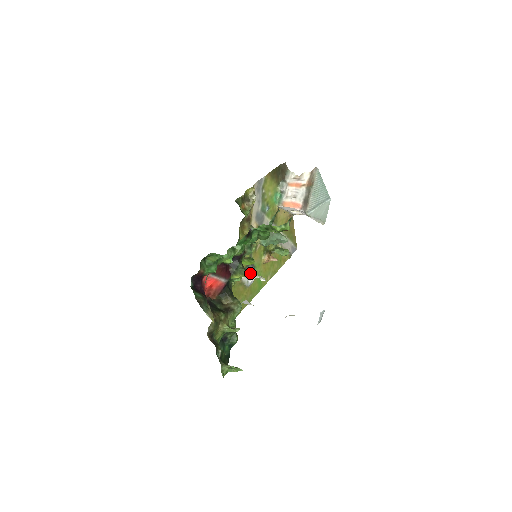
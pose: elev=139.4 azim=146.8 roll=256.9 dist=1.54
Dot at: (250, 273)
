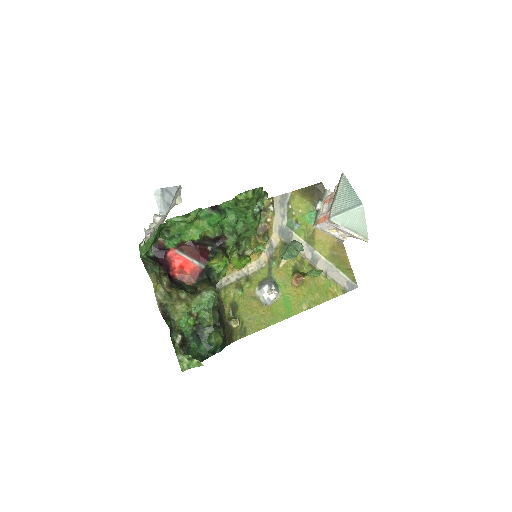
Dot at: (222, 254)
